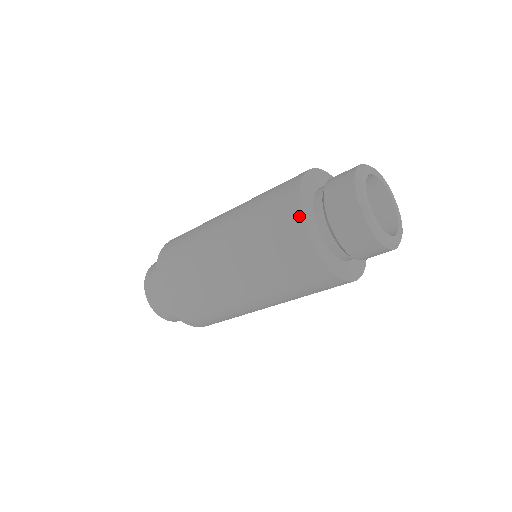
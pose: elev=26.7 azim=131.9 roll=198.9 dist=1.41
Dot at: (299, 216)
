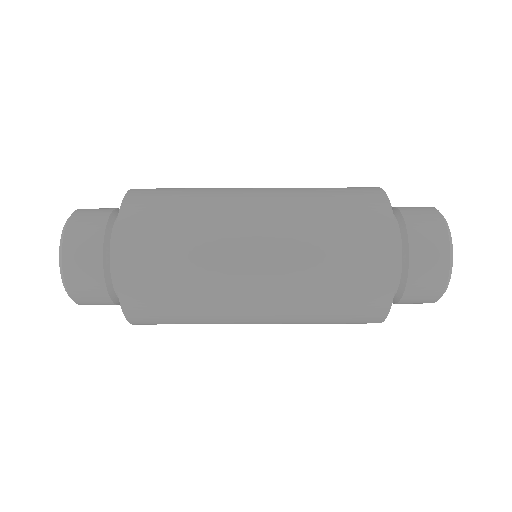
Dot at: (375, 187)
